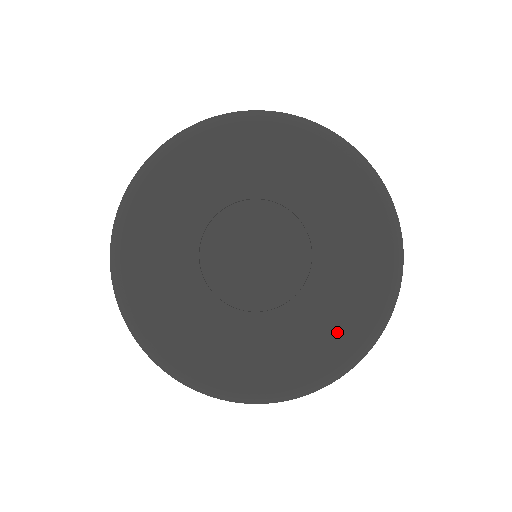
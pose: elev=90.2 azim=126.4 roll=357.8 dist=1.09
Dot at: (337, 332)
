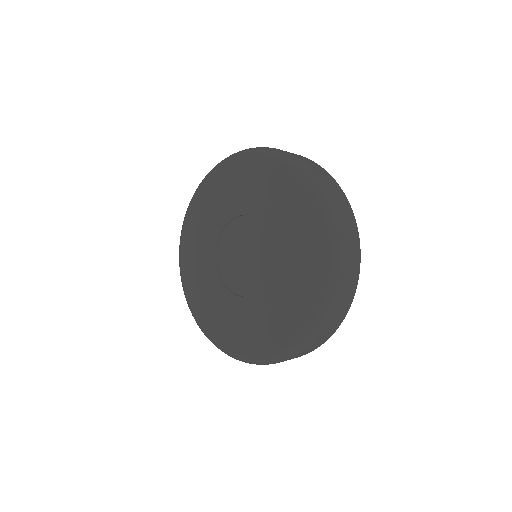
Dot at: (309, 247)
